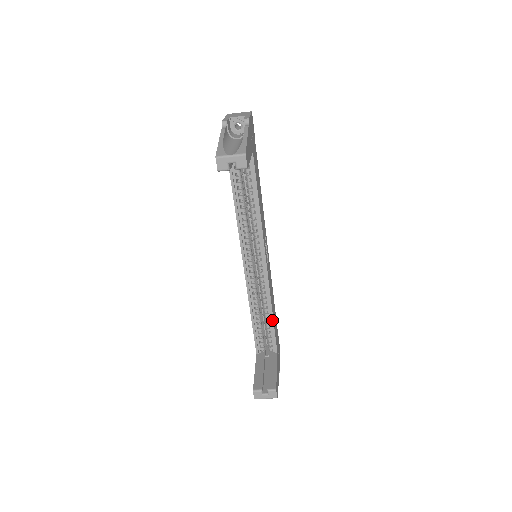
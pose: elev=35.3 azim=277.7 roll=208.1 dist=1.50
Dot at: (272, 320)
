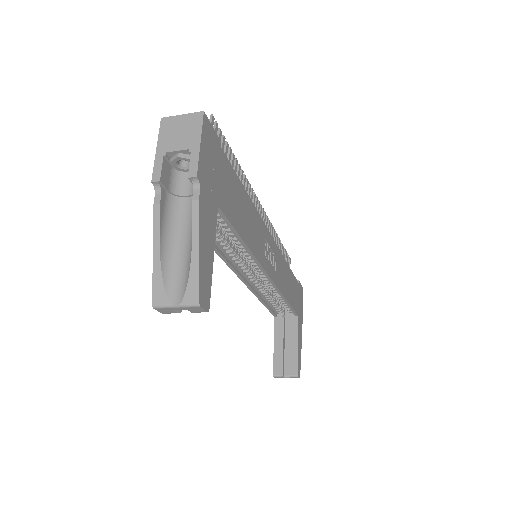
Dot at: (287, 303)
